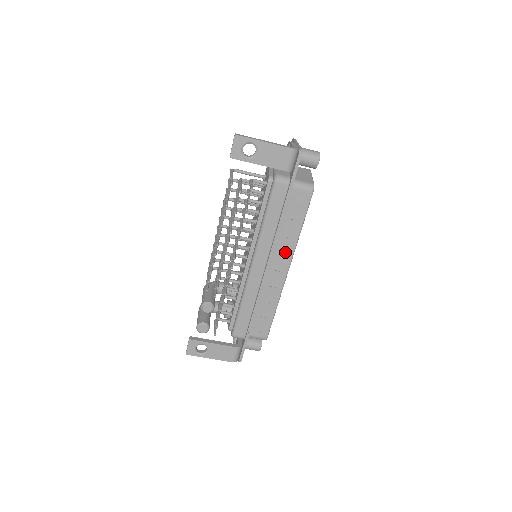
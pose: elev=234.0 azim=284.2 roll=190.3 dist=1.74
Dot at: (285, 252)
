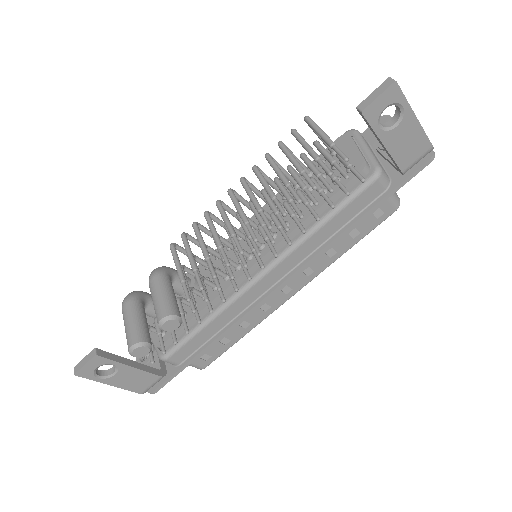
Dot at: (309, 271)
